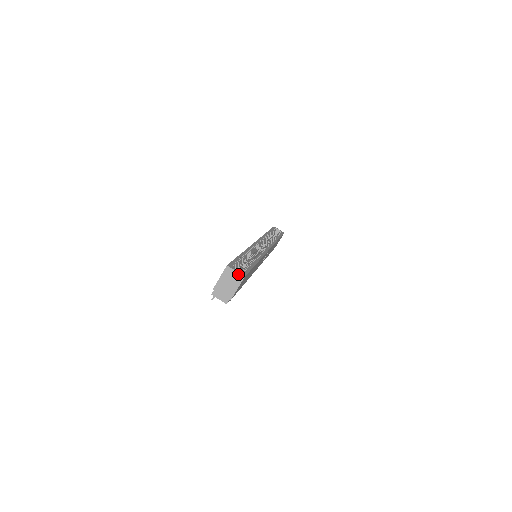
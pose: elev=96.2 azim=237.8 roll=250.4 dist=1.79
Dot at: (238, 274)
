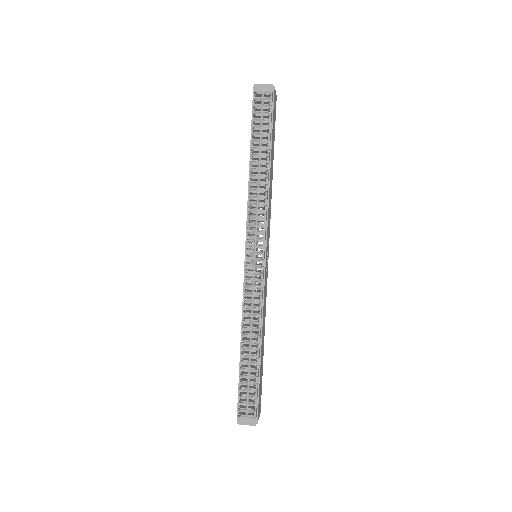
Dot at: occluded
